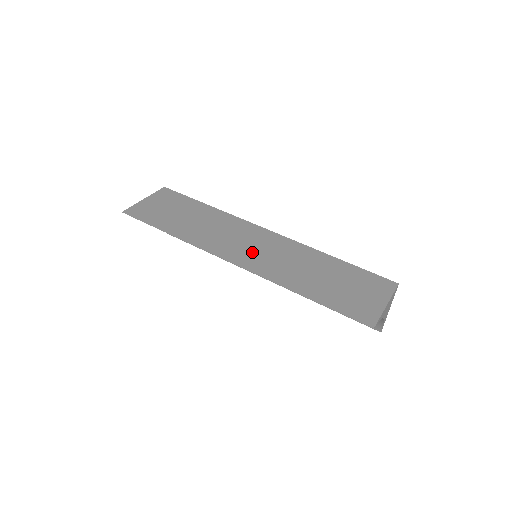
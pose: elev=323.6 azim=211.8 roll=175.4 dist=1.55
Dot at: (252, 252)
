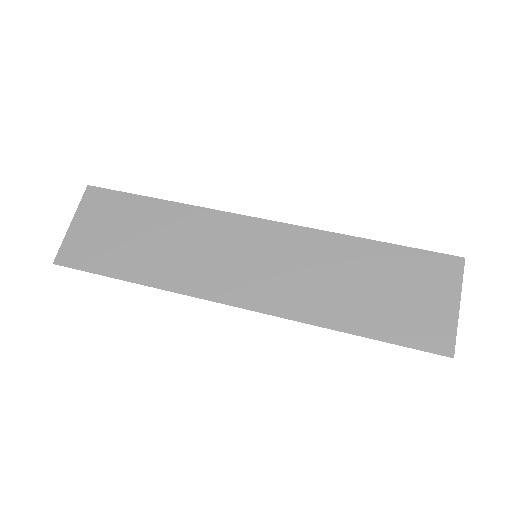
Dot at: (254, 274)
